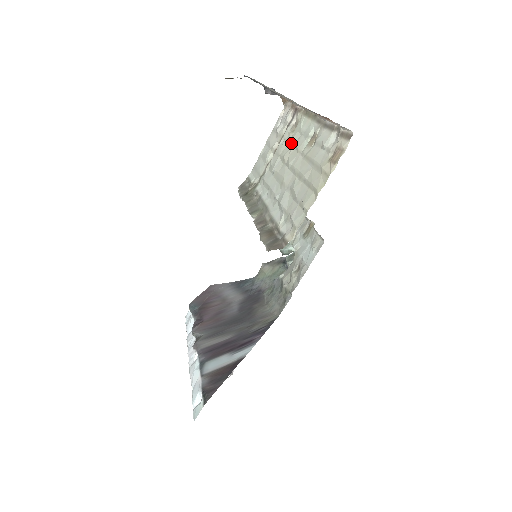
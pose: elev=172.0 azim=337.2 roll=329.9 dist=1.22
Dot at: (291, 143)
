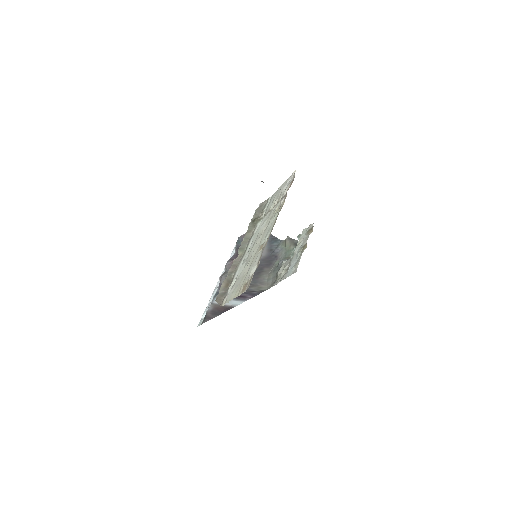
Dot at: (269, 223)
